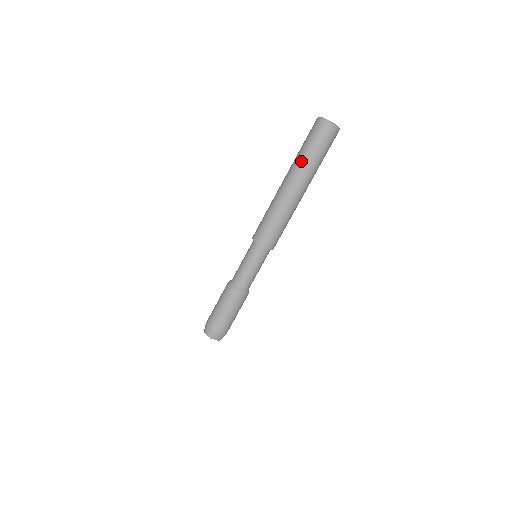
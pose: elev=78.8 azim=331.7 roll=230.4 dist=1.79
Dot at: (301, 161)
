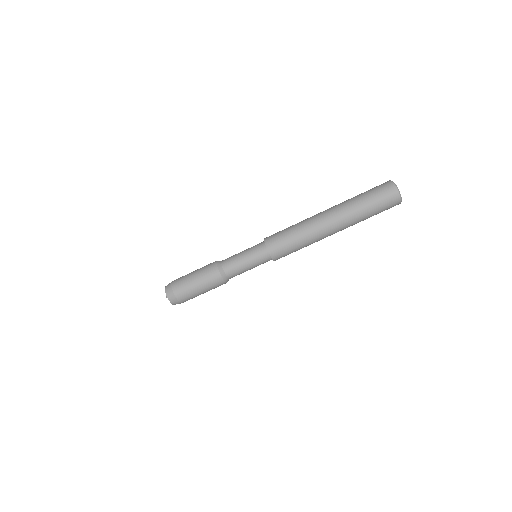
Dot at: (354, 209)
